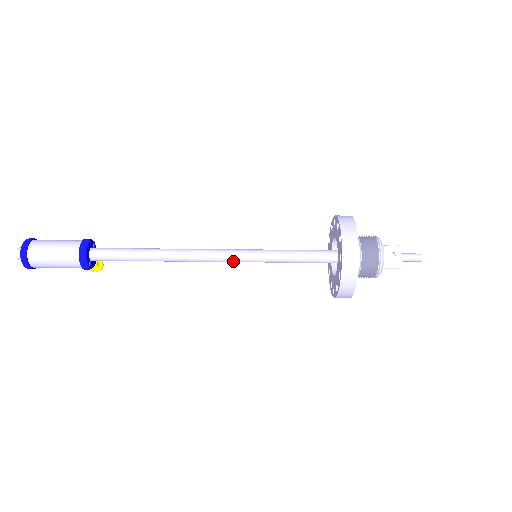
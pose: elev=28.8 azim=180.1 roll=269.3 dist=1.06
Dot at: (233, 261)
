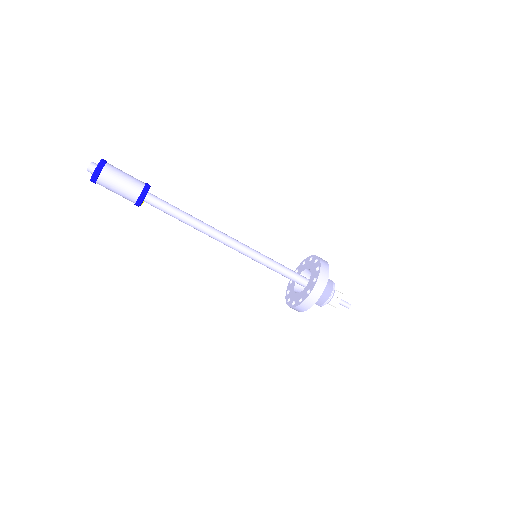
Dot at: (240, 252)
